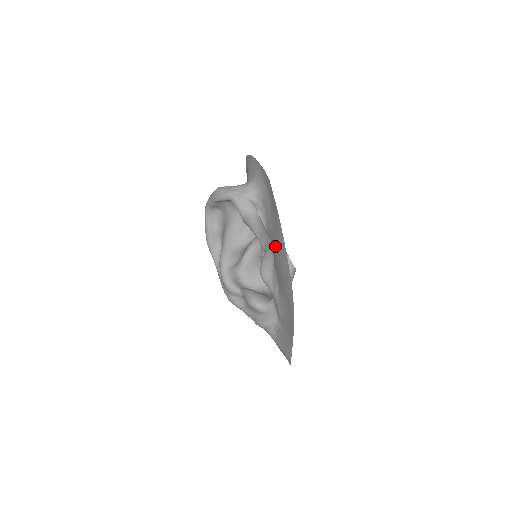
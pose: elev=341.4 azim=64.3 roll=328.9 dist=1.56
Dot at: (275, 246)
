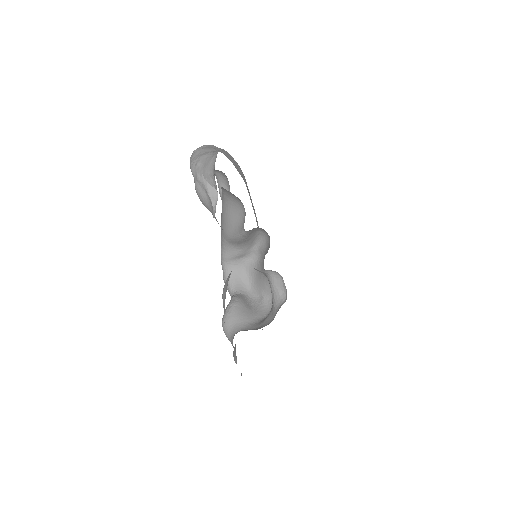
Dot at: occluded
